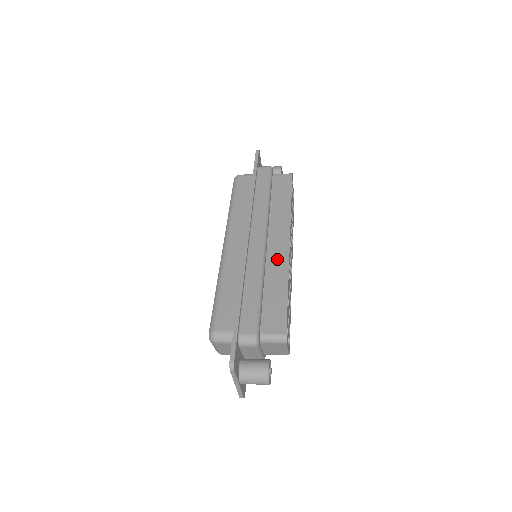
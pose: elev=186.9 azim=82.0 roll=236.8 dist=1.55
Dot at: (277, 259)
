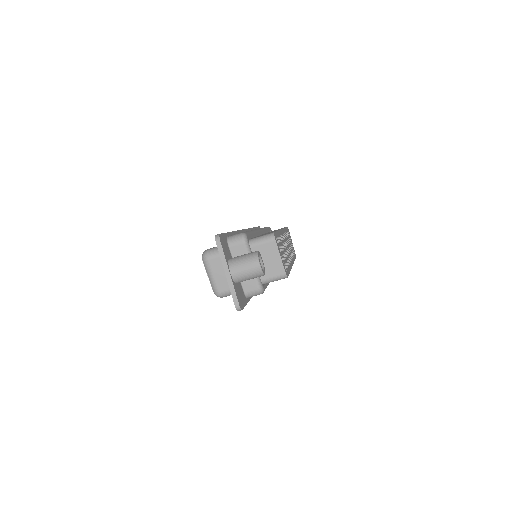
Dot at: occluded
